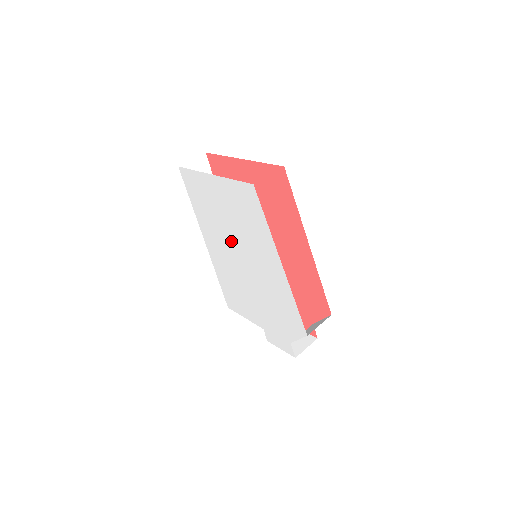
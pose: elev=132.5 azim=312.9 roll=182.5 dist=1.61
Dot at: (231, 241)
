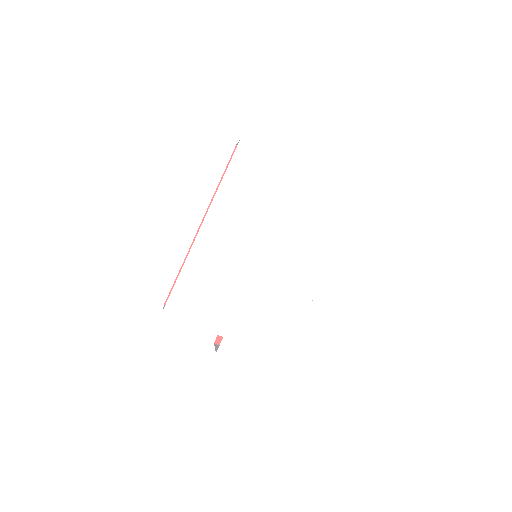
Dot at: (261, 230)
